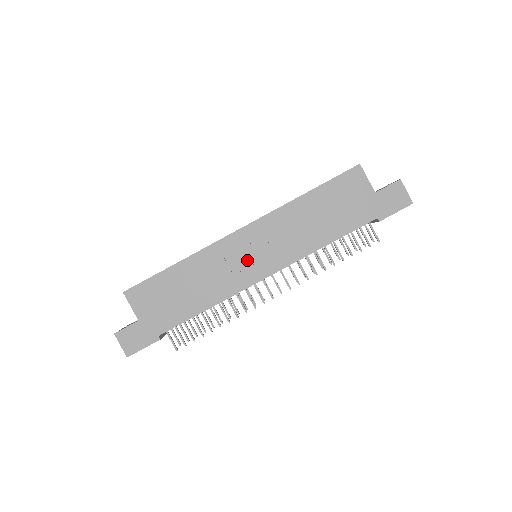
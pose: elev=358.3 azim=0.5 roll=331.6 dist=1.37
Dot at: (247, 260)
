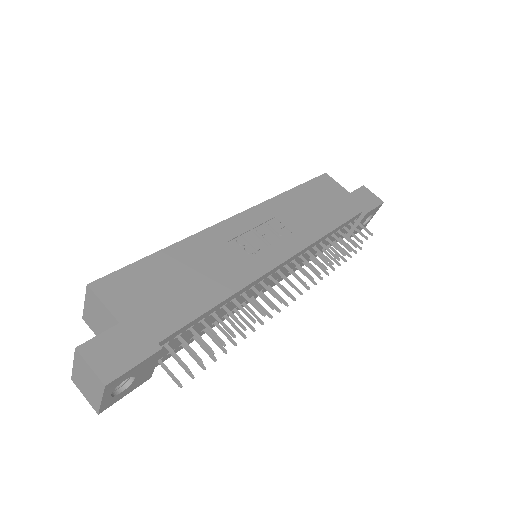
Dot at: (255, 244)
